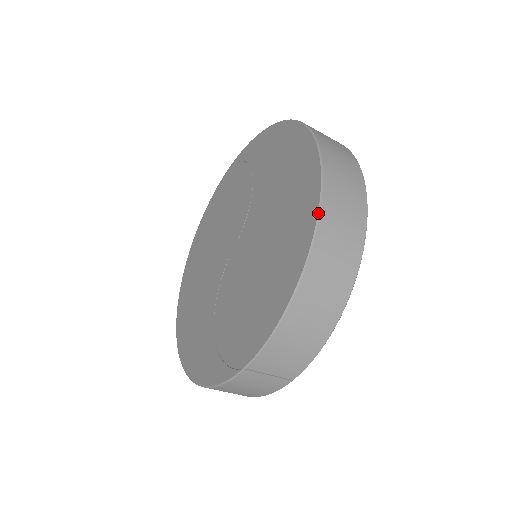
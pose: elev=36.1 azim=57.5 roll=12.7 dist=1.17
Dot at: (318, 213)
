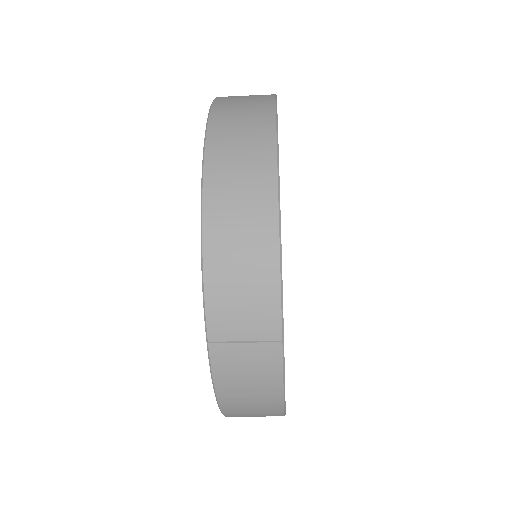
Dot at: occluded
